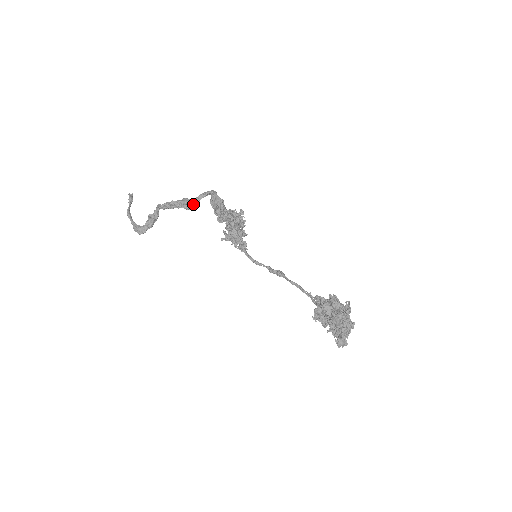
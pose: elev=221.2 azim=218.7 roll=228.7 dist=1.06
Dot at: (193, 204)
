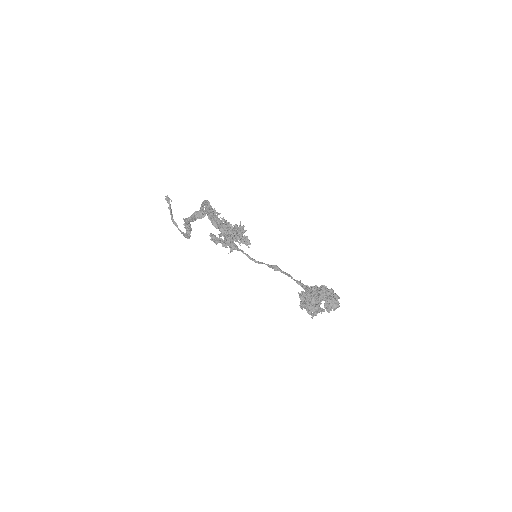
Dot at: (201, 215)
